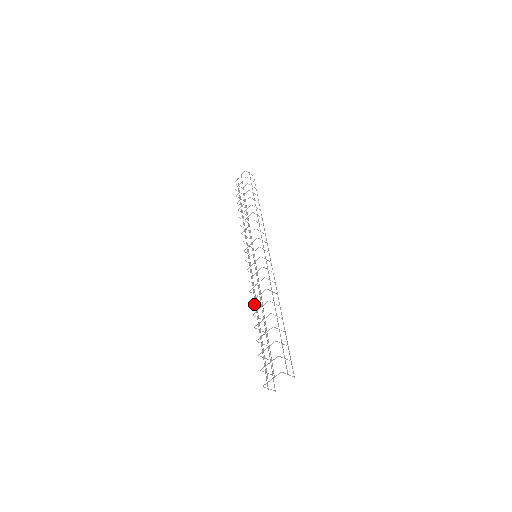
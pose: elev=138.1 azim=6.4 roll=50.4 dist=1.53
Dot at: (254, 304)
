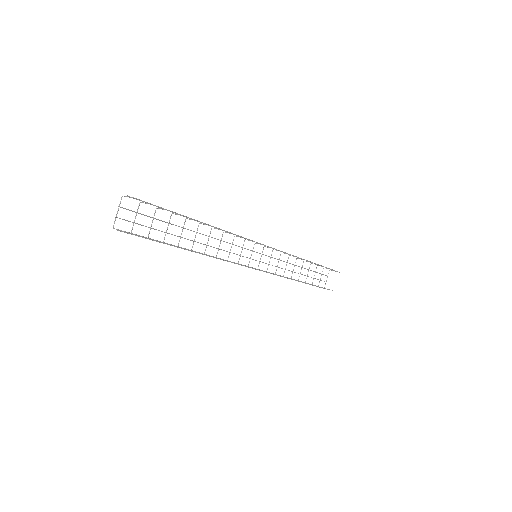
Dot at: occluded
